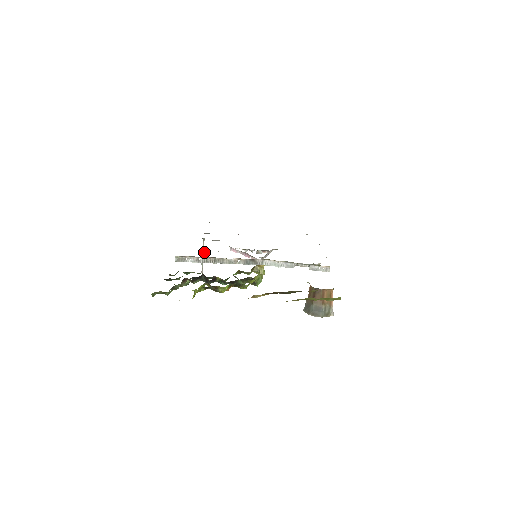
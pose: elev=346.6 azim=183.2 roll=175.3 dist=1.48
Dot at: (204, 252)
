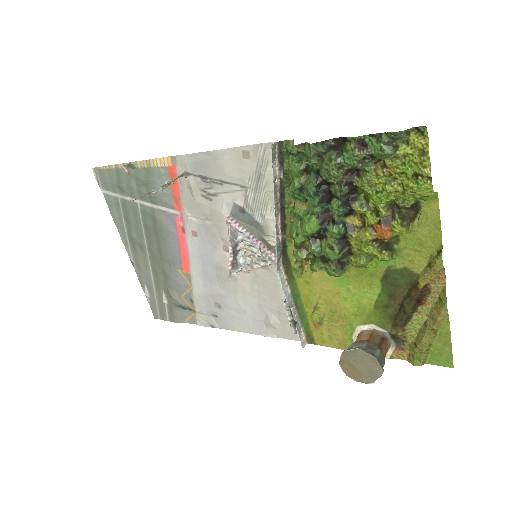
Dot at: (169, 184)
